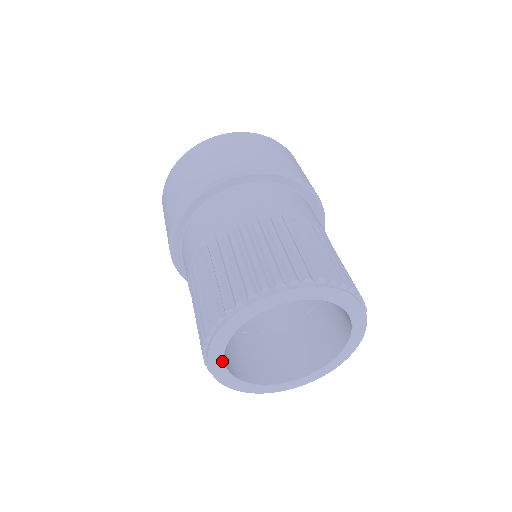
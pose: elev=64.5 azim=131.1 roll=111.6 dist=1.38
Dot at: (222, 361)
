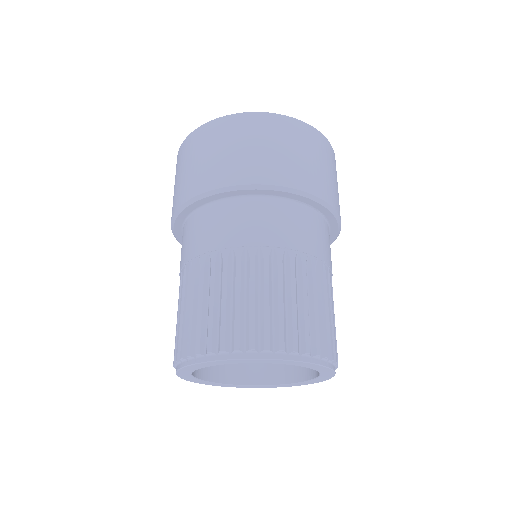
Dot at: (192, 371)
